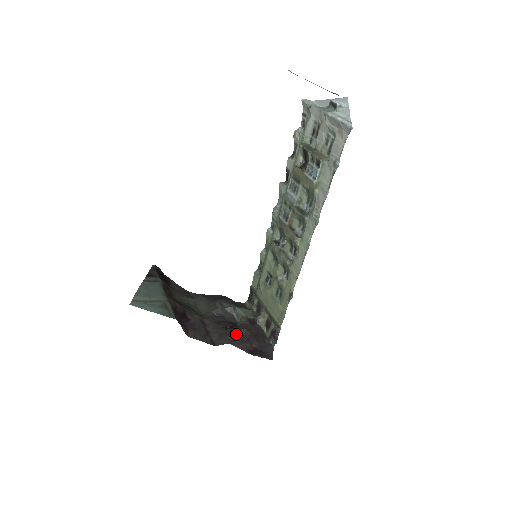
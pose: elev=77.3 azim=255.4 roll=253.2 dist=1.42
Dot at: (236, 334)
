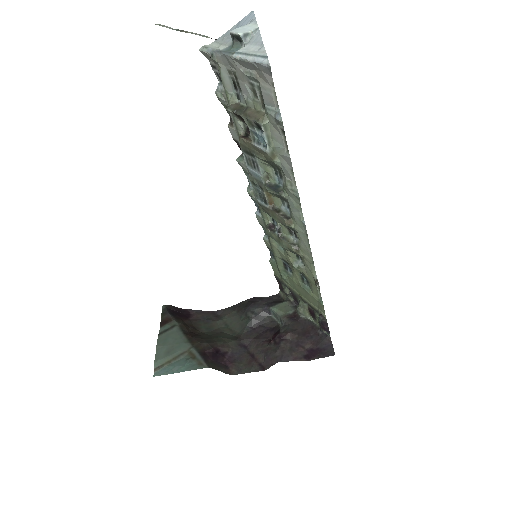
Dot at: (281, 345)
